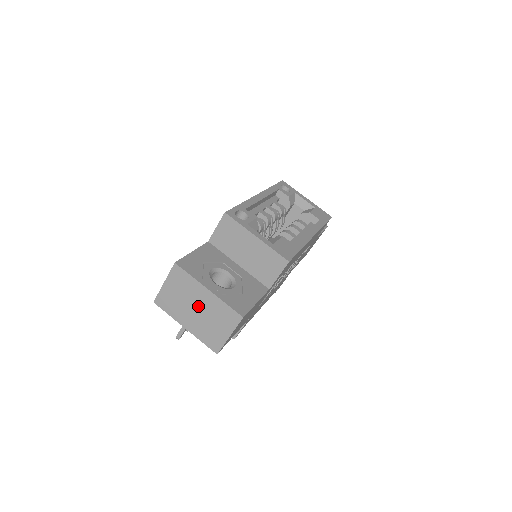
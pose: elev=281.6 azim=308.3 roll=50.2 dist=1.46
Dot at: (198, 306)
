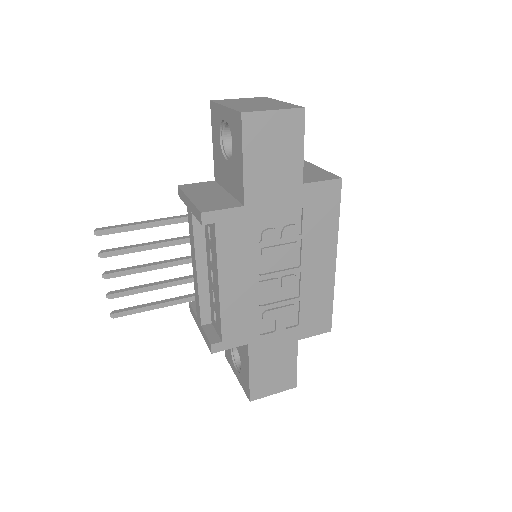
Dot at: (259, 103)
